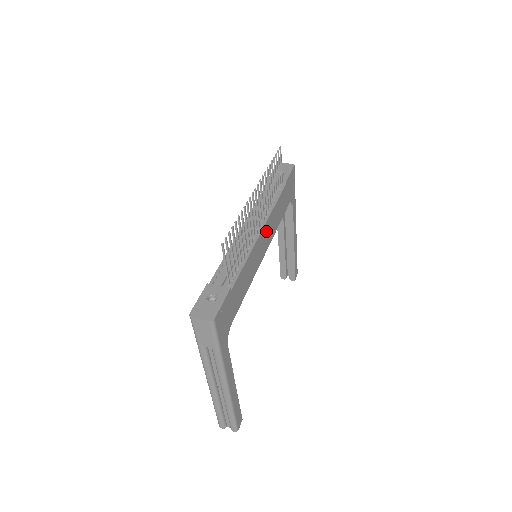
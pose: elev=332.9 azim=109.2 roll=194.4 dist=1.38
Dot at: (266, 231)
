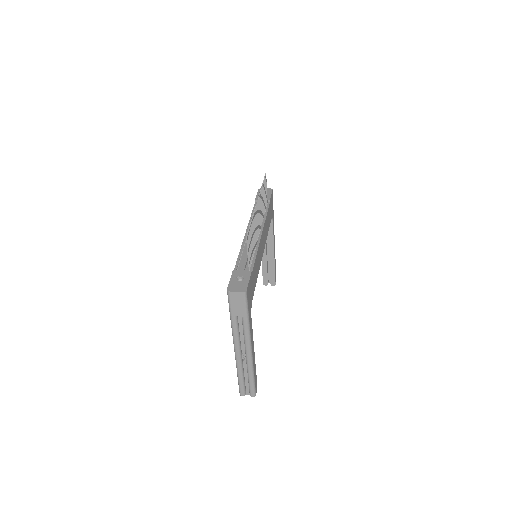
Dot at: (263, 235)
